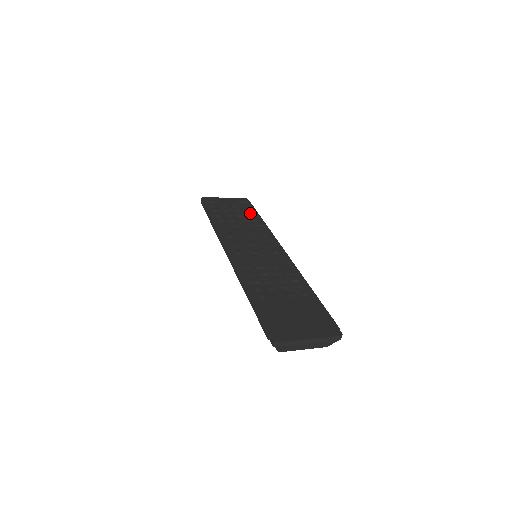
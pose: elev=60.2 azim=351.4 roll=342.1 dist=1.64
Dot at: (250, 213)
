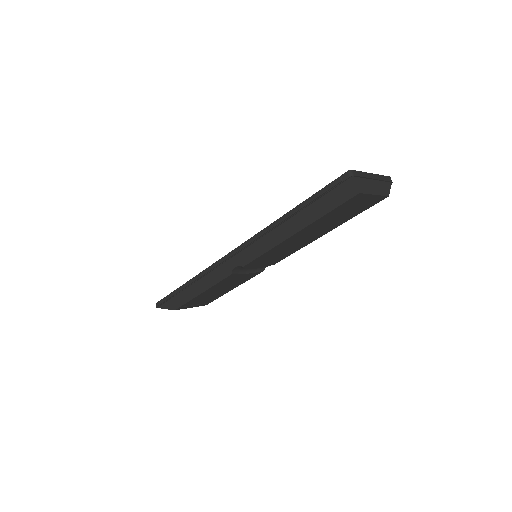
Dot at: occluded
